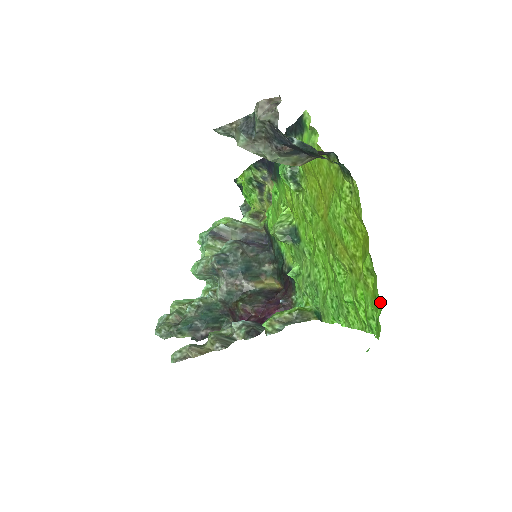
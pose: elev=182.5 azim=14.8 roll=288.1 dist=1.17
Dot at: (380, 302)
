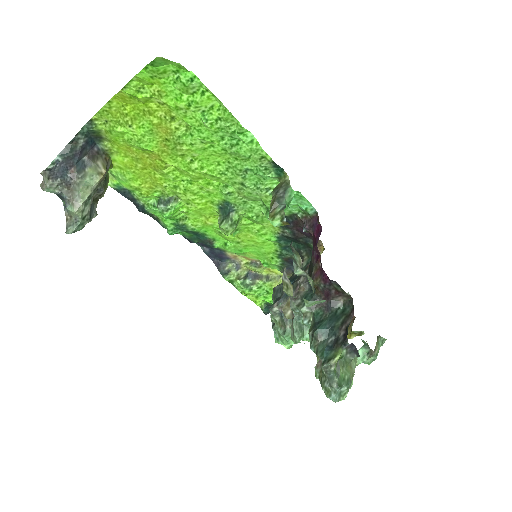
Dot at: (144, 69)
